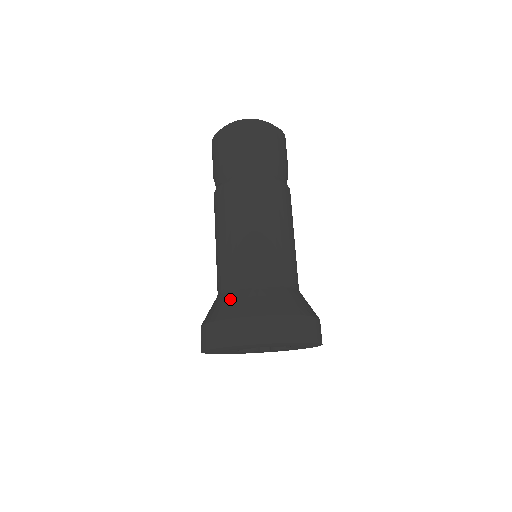
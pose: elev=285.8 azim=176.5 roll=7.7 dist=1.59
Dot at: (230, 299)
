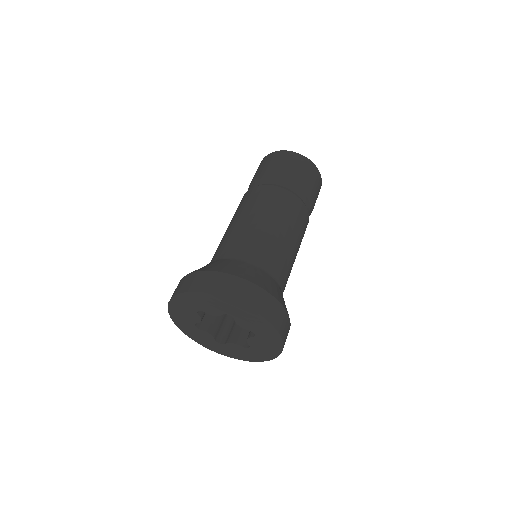
Dot at: occluded
